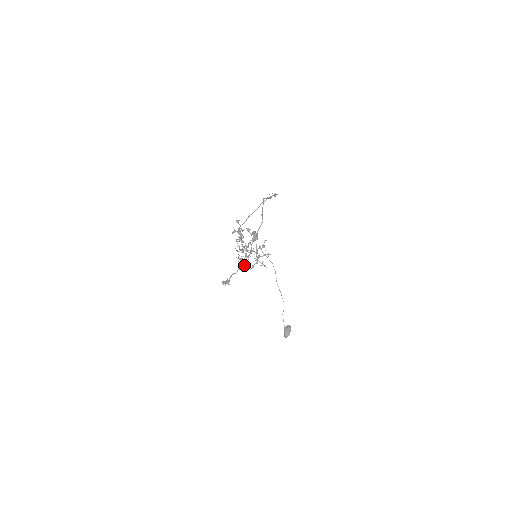
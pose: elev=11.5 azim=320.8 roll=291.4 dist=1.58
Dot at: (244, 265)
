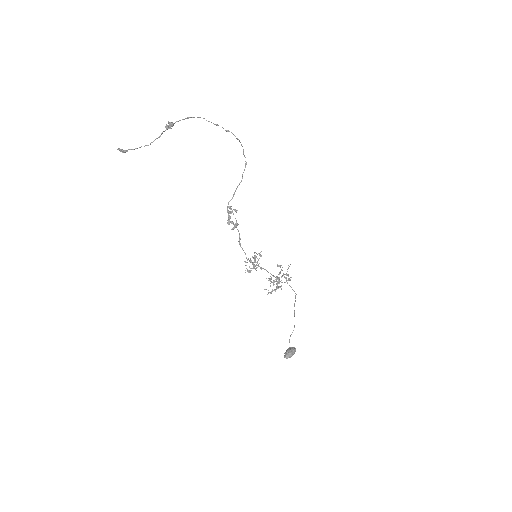
Dot at: (150, 144)
